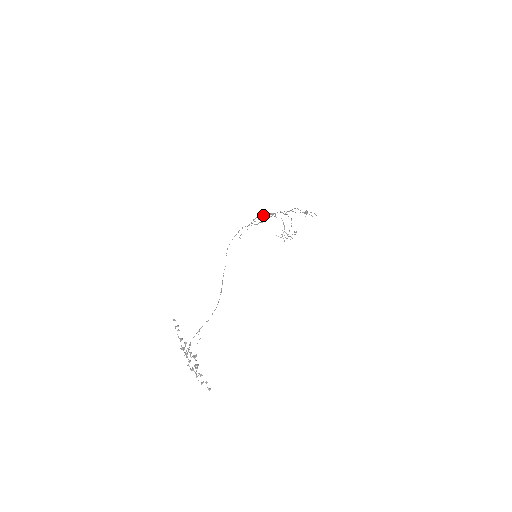
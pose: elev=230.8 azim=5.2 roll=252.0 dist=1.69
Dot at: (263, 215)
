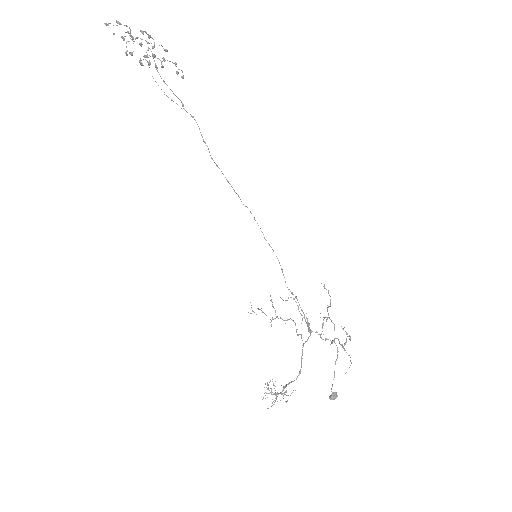
Dot at: (302, 310)
